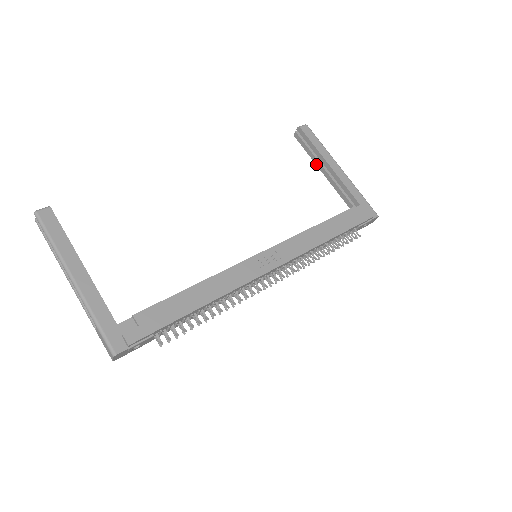
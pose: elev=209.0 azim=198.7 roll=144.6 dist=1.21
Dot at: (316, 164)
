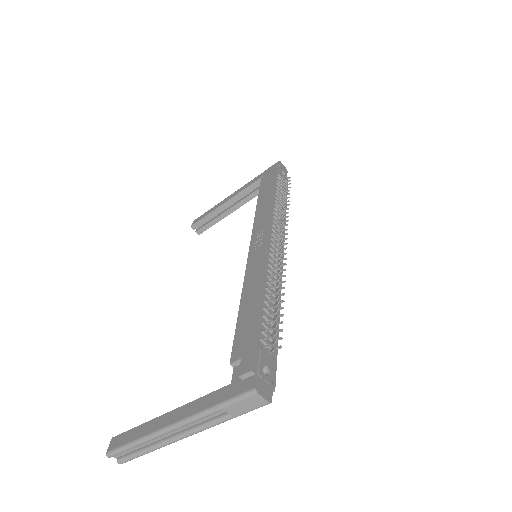
Dot at: occluded
